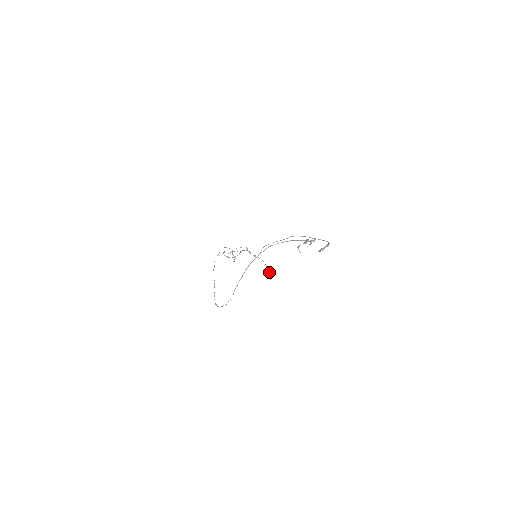
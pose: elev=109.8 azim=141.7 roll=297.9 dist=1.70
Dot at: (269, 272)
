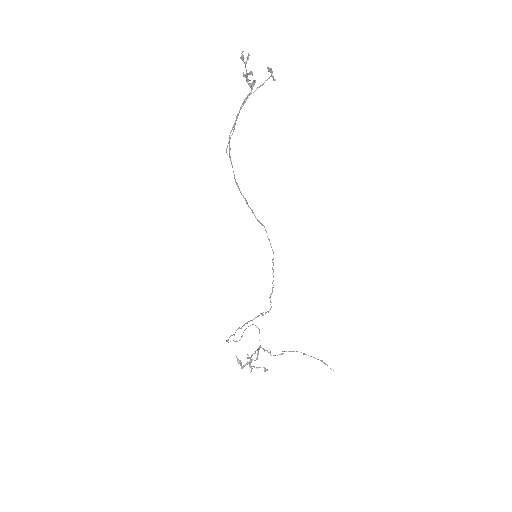
Dot at: occluded
